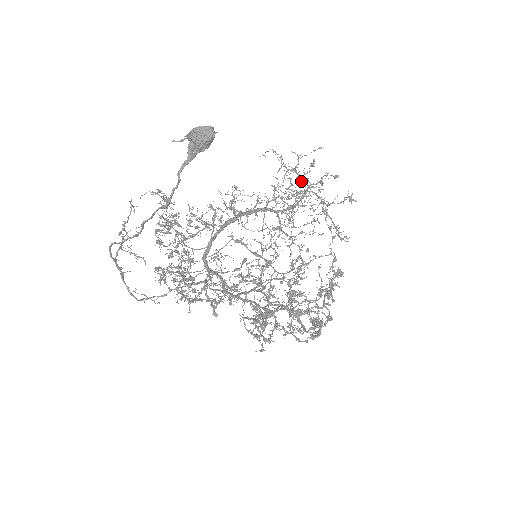
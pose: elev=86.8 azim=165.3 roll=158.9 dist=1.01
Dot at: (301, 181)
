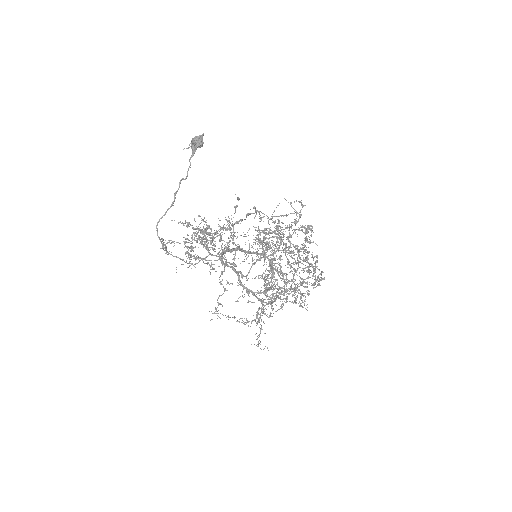
Dot at: (277, 242)
